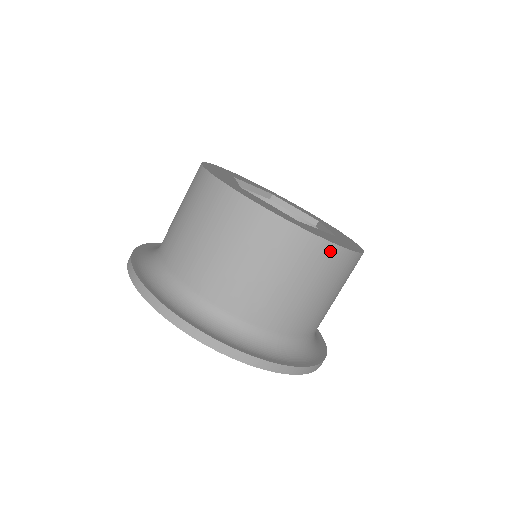
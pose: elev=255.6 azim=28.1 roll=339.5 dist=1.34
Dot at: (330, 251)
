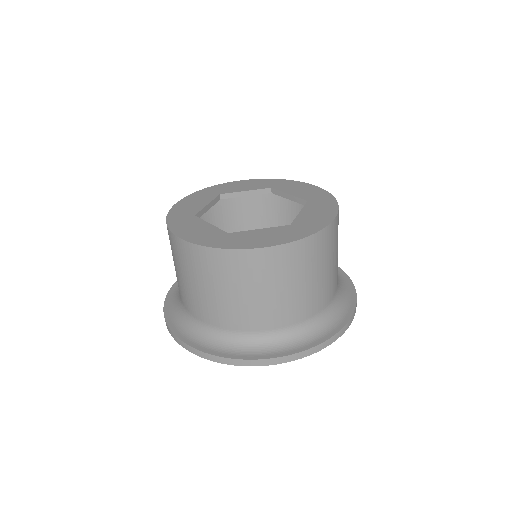
Dot at: (330, 230)
